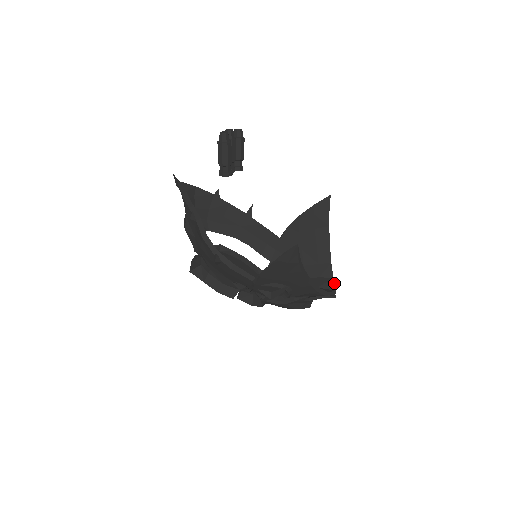
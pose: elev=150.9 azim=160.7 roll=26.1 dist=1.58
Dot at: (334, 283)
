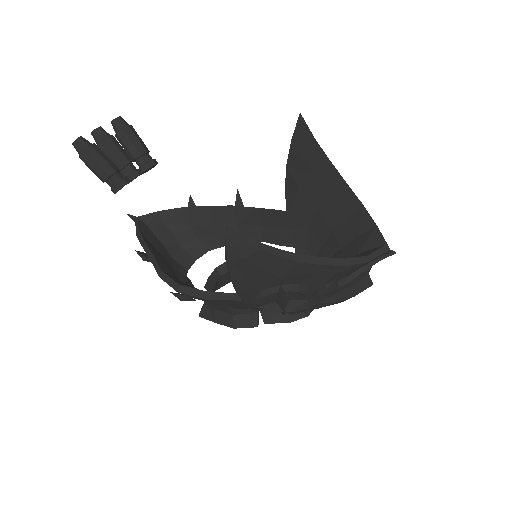
Dot at: (379, 234)
